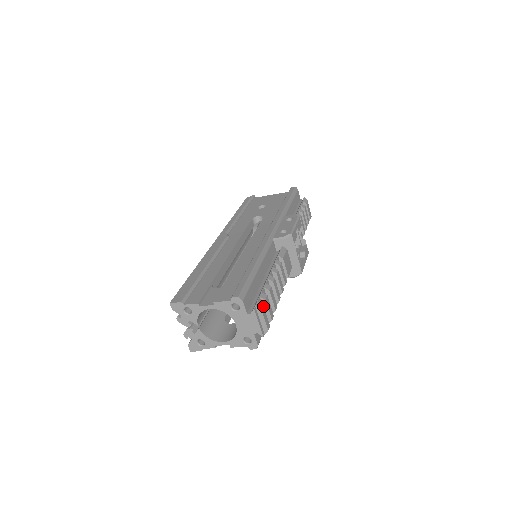
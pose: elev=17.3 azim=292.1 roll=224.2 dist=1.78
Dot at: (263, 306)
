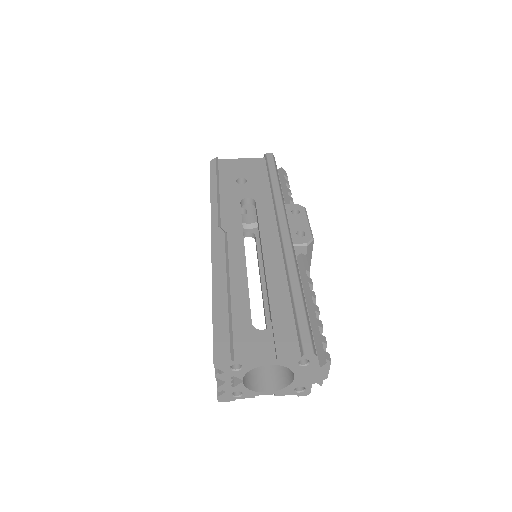
Dot at: (329, 355)
